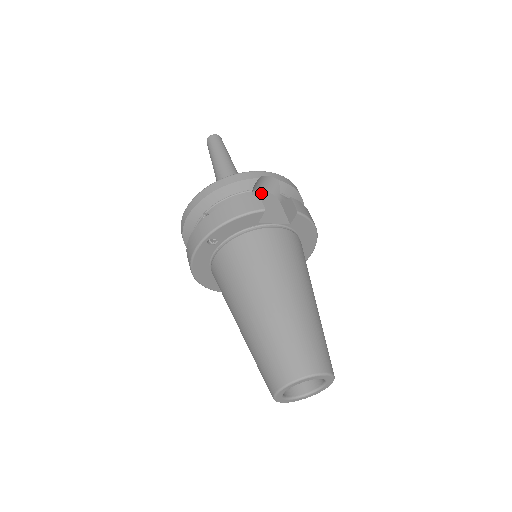
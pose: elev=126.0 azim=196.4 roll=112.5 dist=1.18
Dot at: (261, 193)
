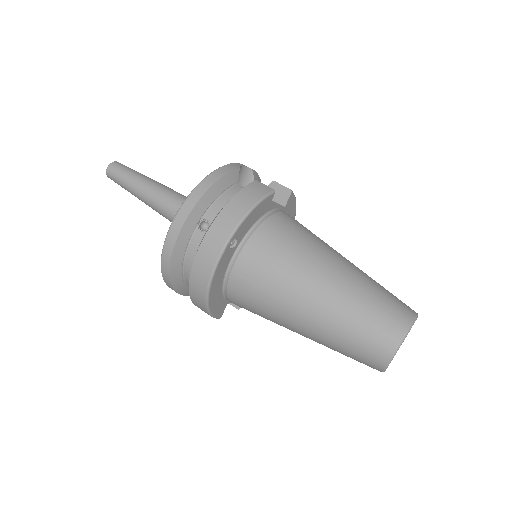
Dot at: occluded
